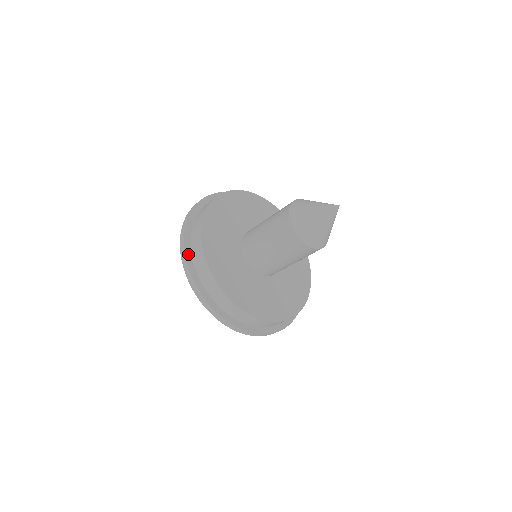
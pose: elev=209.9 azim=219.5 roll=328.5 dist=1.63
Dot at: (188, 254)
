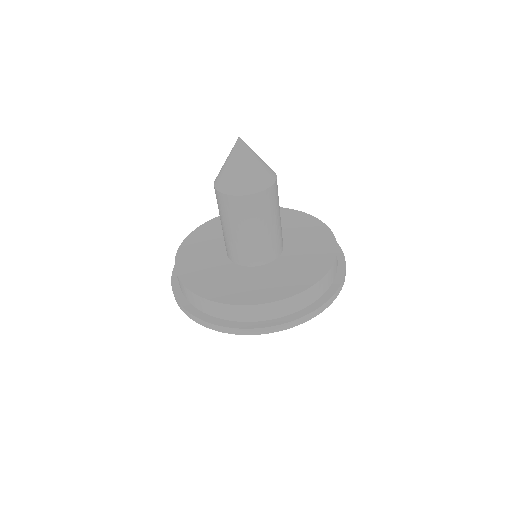
Dot at: occluded
